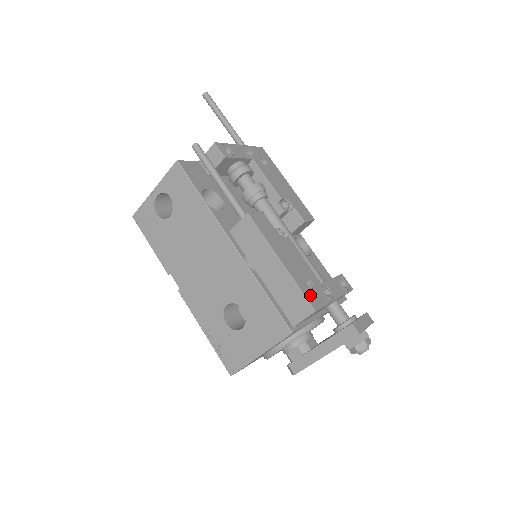
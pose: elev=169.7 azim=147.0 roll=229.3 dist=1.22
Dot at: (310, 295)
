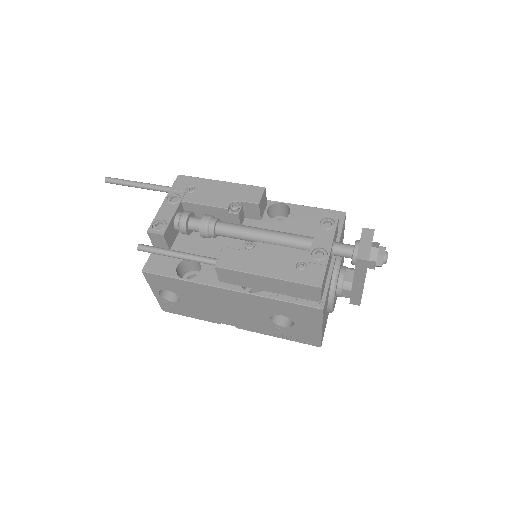
Dot at: (308, 277)
